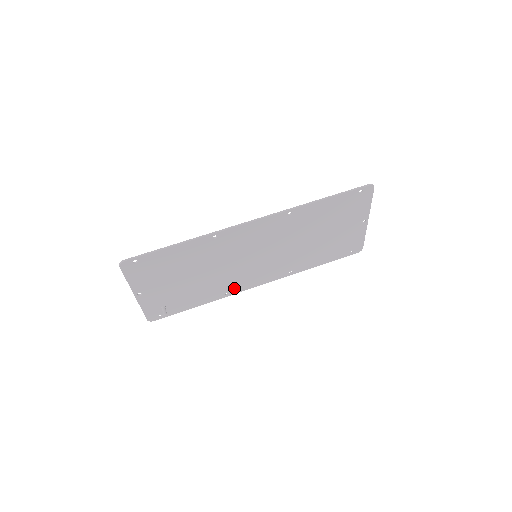
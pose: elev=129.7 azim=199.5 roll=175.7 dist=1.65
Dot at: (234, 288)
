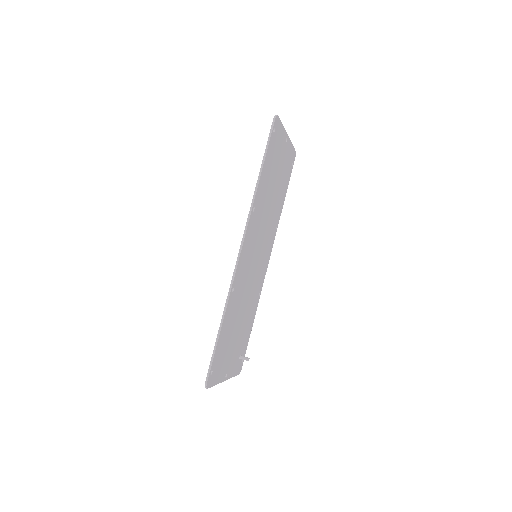
Dot at: (260, 286)
